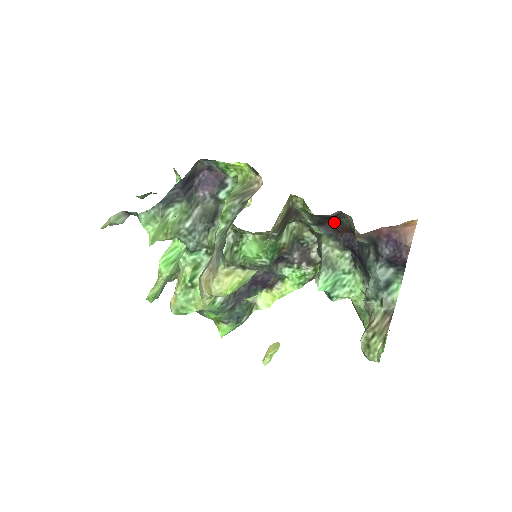
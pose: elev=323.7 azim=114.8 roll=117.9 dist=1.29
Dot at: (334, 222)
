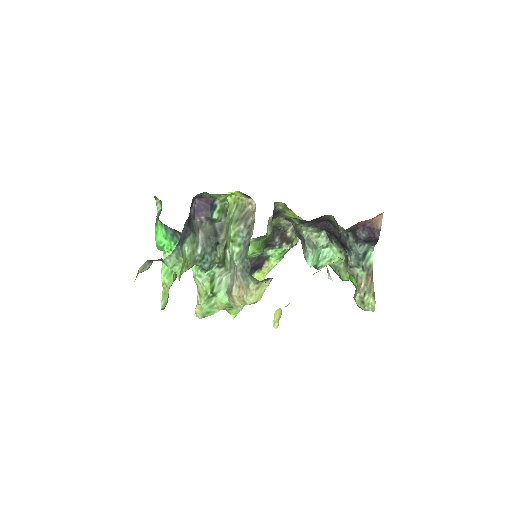
Dot at: (316, 219)
